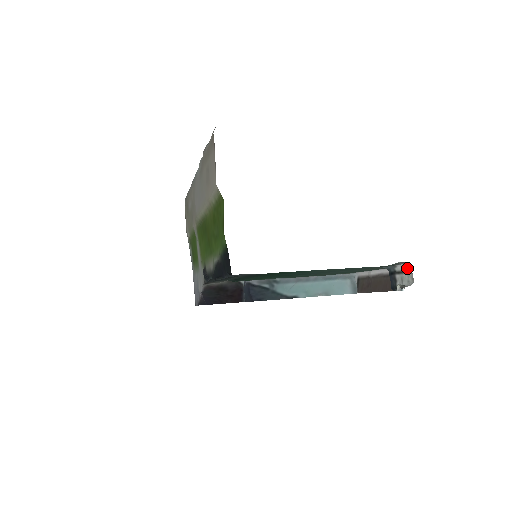
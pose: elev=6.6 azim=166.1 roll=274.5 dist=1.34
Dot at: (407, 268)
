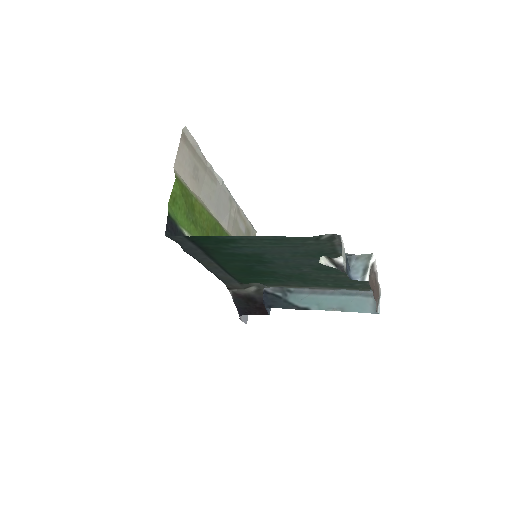
Dot at: (342, 243)
